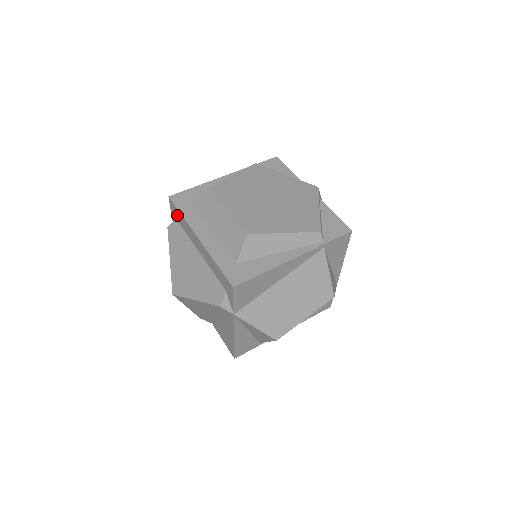
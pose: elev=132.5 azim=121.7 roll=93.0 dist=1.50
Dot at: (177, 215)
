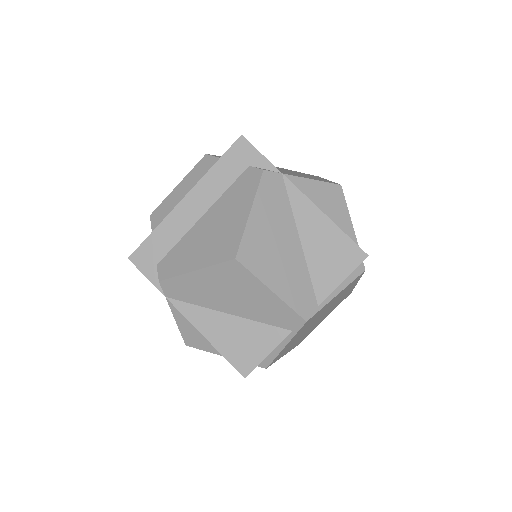
Dot at: (152, 251)
